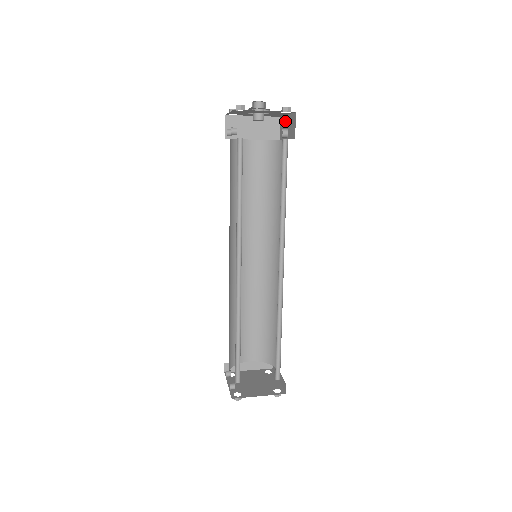
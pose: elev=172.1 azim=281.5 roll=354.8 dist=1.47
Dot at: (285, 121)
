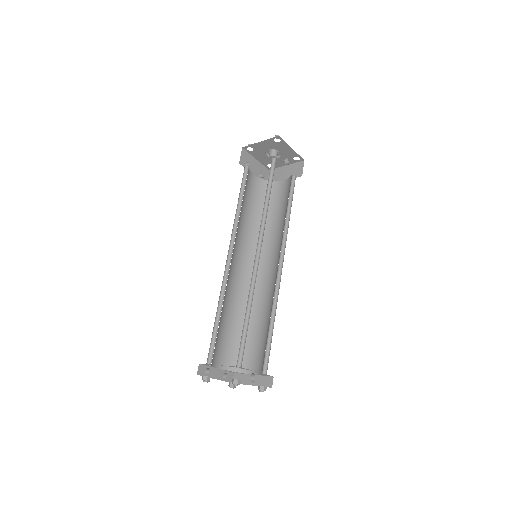
Dot at: occluded
